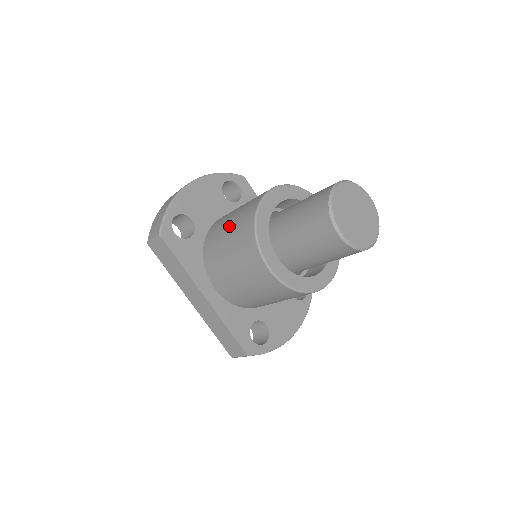
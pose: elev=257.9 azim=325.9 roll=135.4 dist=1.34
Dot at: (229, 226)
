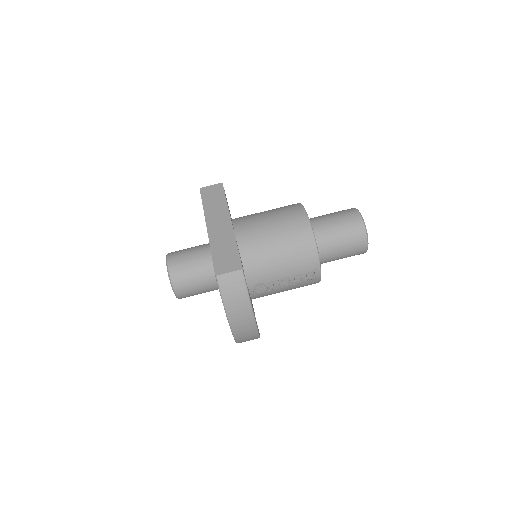
Dot at: occluded
